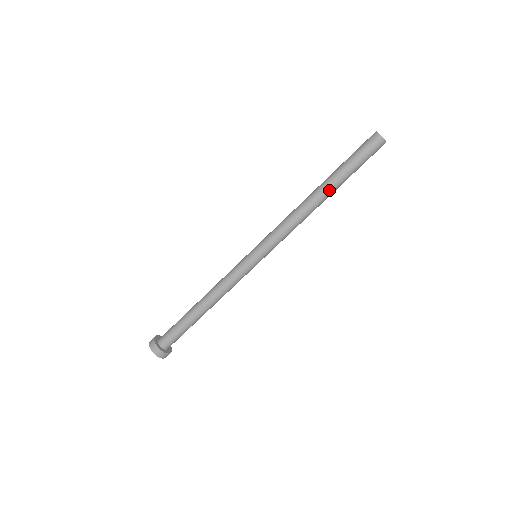
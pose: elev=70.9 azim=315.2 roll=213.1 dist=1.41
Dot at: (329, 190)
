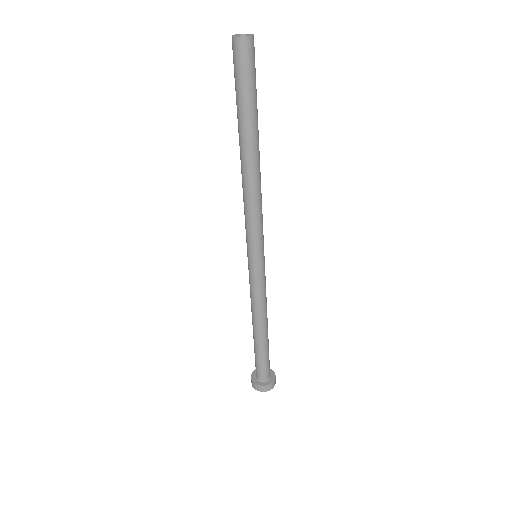
Dot at: (257, 142)
